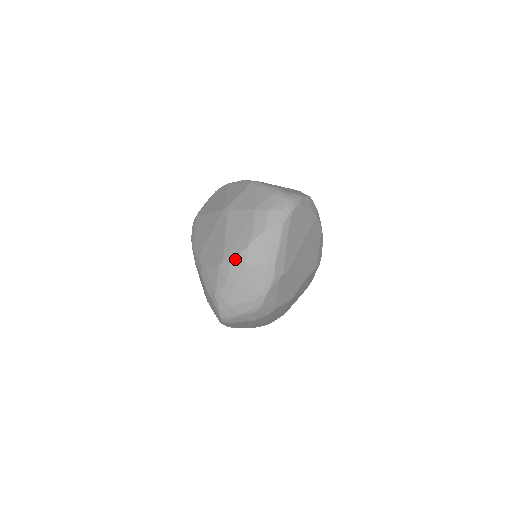
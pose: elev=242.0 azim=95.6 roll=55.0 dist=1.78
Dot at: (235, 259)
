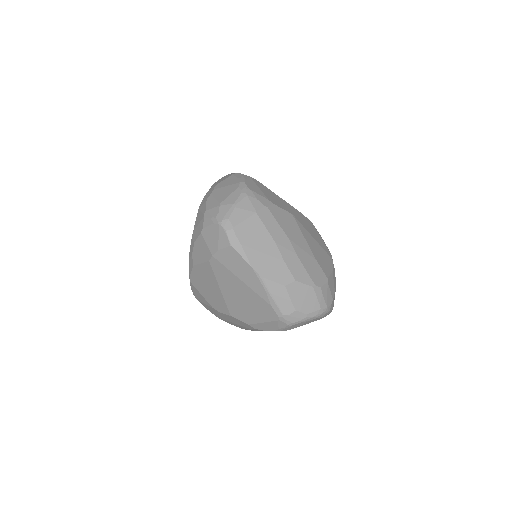
Dot at: (207, 193)
